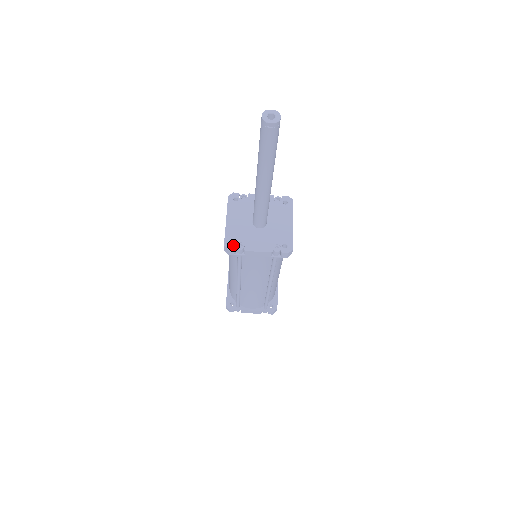
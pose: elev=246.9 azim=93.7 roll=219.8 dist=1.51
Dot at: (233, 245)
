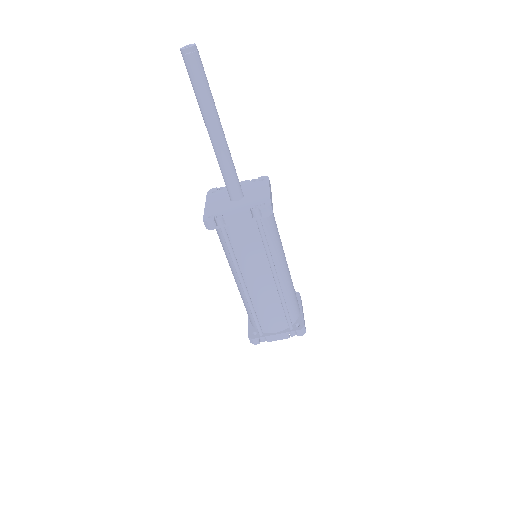
Dot at: (211, 217)
